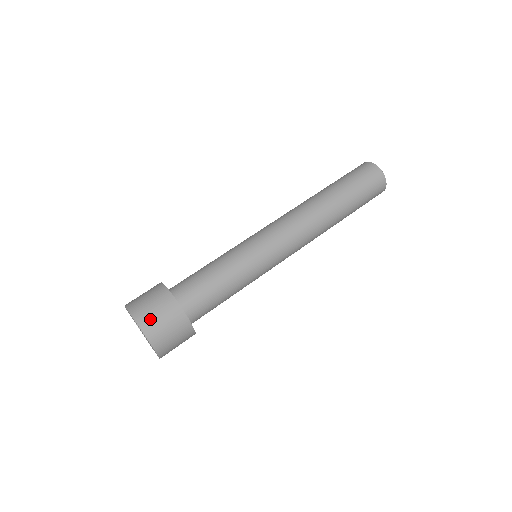
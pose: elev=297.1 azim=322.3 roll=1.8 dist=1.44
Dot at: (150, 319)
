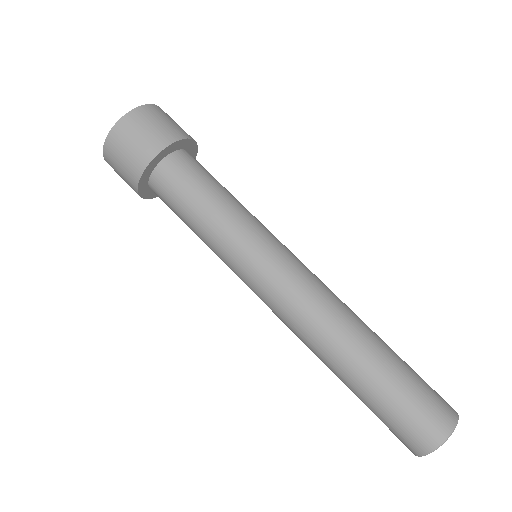
Dot at: (163, 114)
